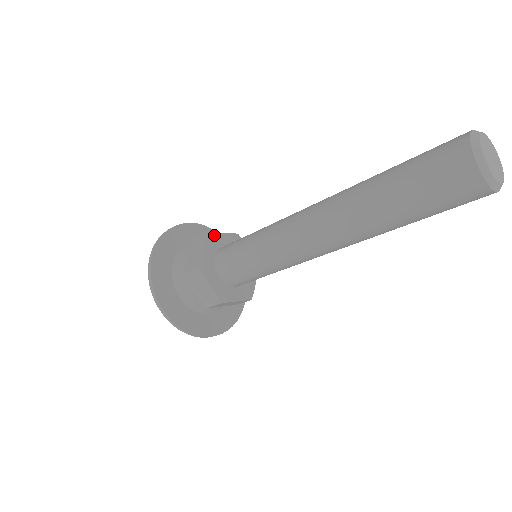
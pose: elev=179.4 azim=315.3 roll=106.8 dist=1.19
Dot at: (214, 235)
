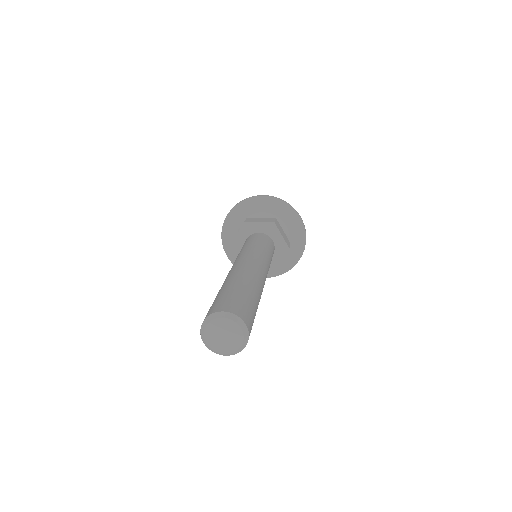
Dot at: (249, 224)
